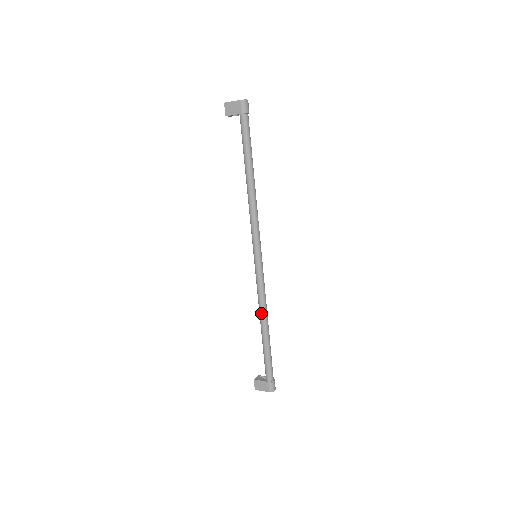
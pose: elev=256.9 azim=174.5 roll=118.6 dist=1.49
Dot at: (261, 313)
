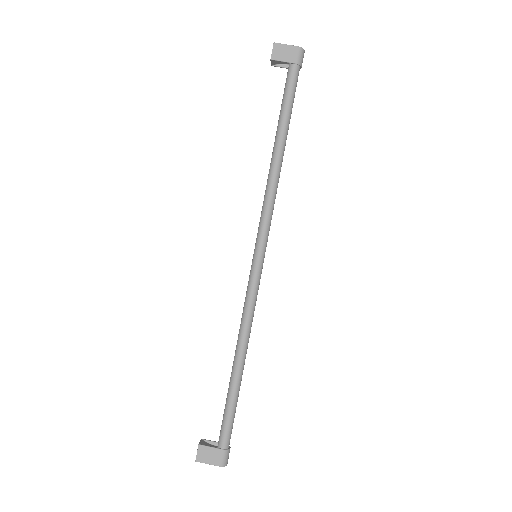
Dot at: (242, 340)
